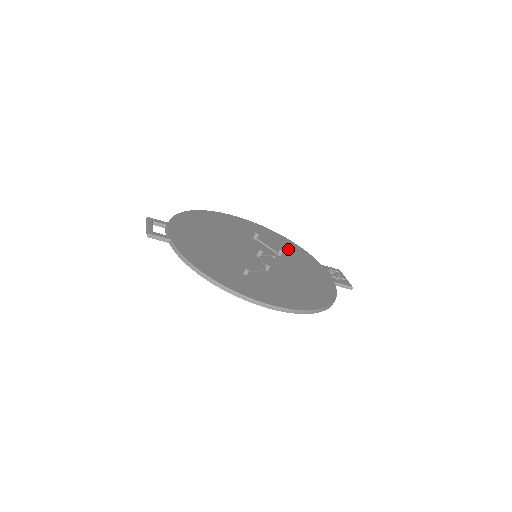
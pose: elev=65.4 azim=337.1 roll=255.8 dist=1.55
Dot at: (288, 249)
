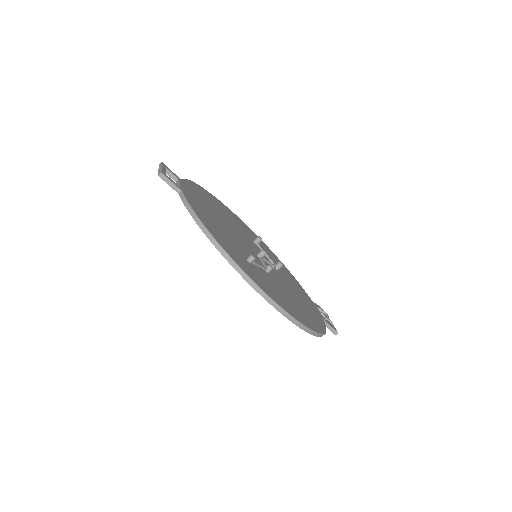
Dot at: (283, 269)
